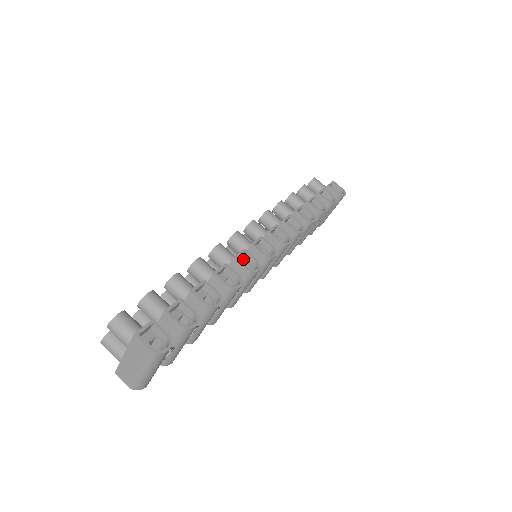
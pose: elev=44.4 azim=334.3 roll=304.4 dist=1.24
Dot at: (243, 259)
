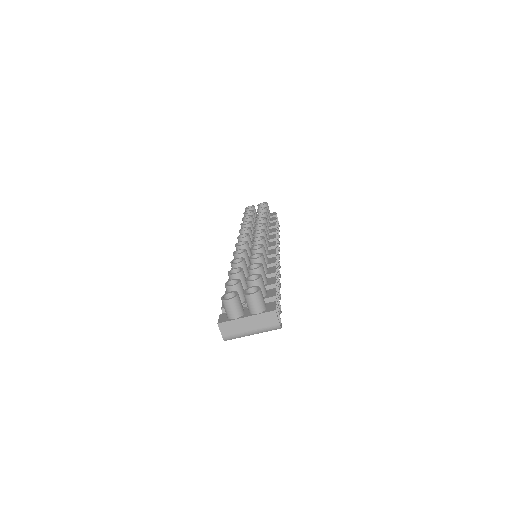
Dot at: occluded
